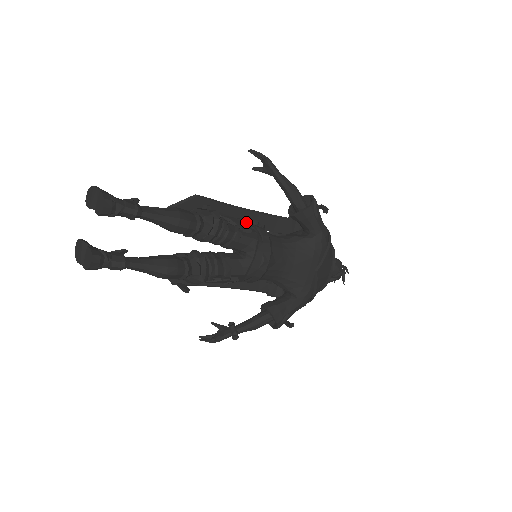
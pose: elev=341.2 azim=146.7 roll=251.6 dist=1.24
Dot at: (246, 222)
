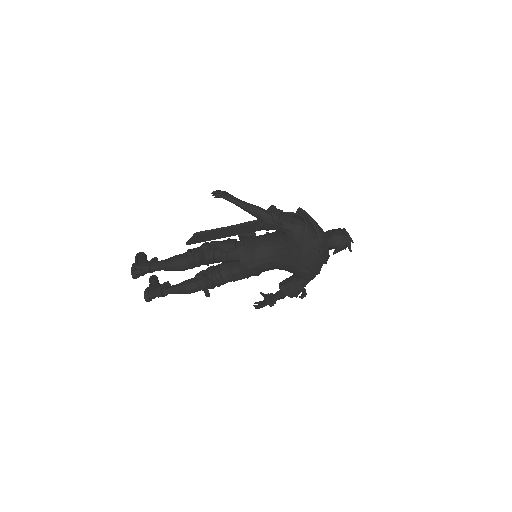
Dot at: (238, 236)
